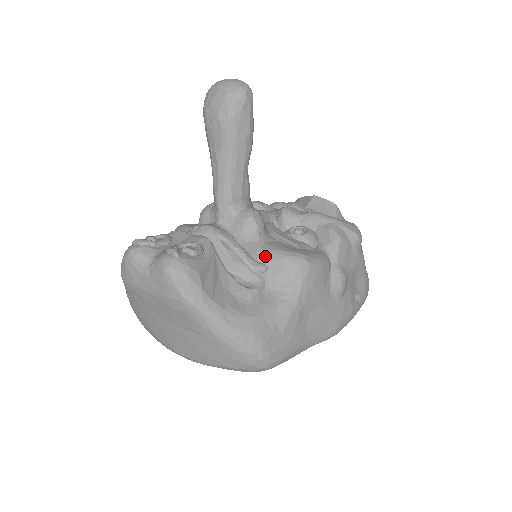
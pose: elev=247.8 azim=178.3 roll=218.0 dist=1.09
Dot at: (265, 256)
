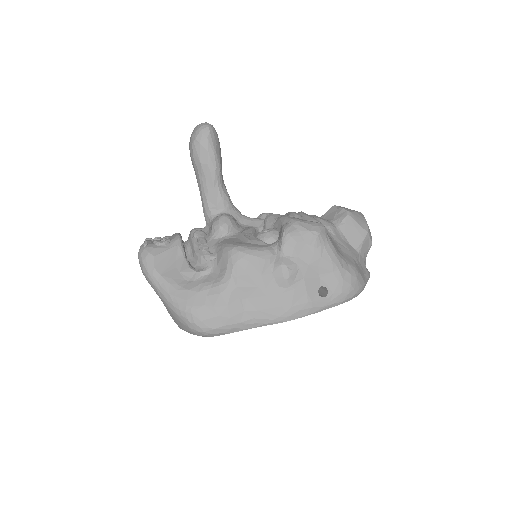
Dot at: (217, 248)
